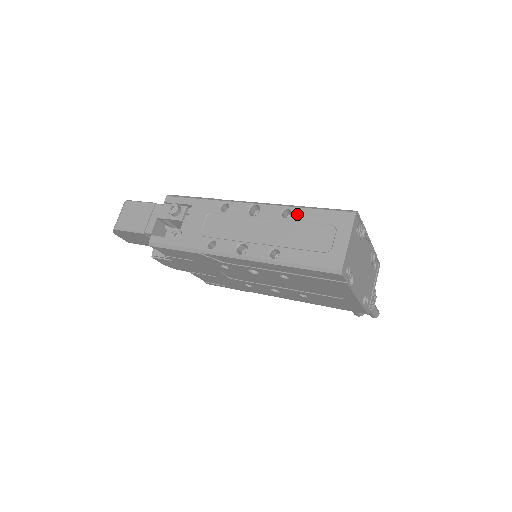
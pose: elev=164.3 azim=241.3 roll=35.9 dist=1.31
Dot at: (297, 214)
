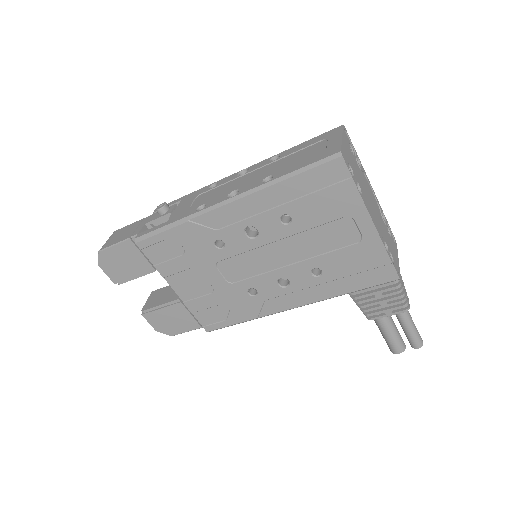
Dot at: (286, 153)
